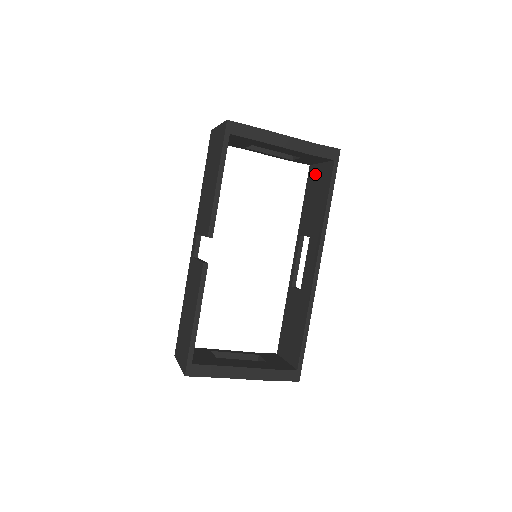
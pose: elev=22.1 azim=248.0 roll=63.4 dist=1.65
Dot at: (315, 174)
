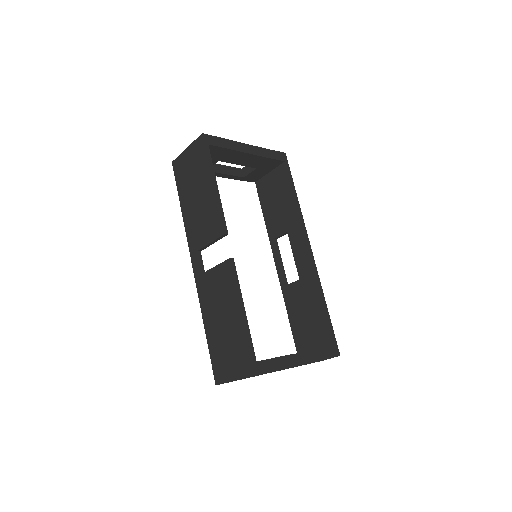
Dot at: (266, 184)
